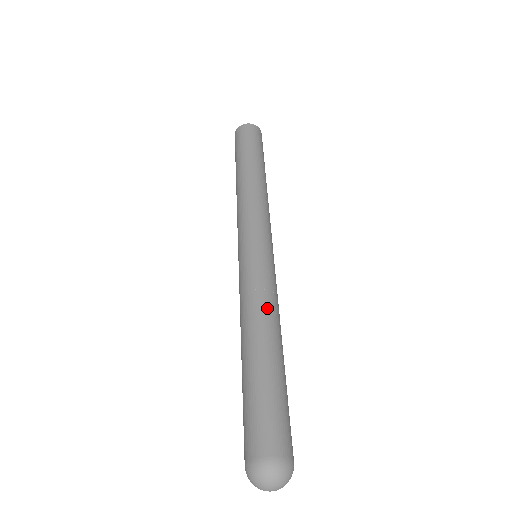
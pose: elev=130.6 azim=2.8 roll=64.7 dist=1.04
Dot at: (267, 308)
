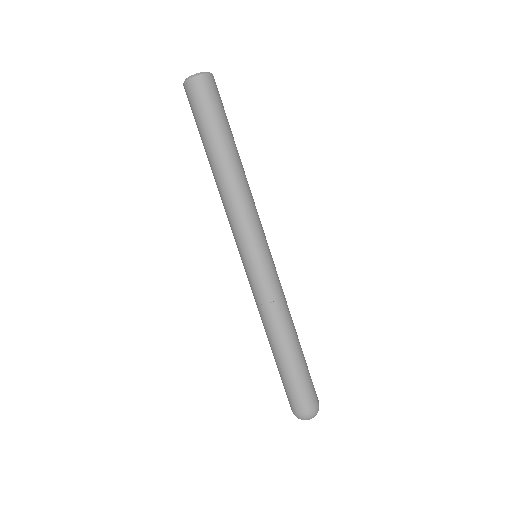
Dot at: (289, 311)
